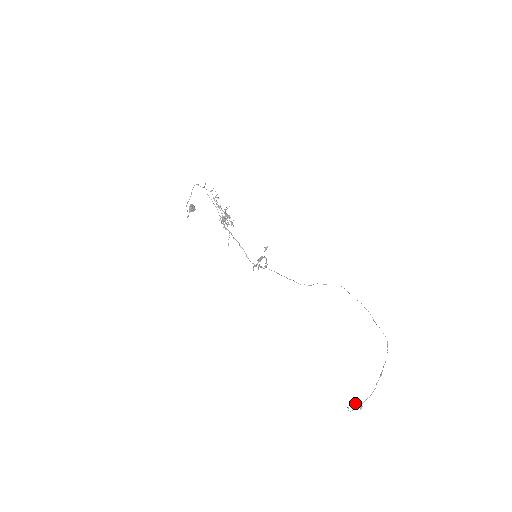
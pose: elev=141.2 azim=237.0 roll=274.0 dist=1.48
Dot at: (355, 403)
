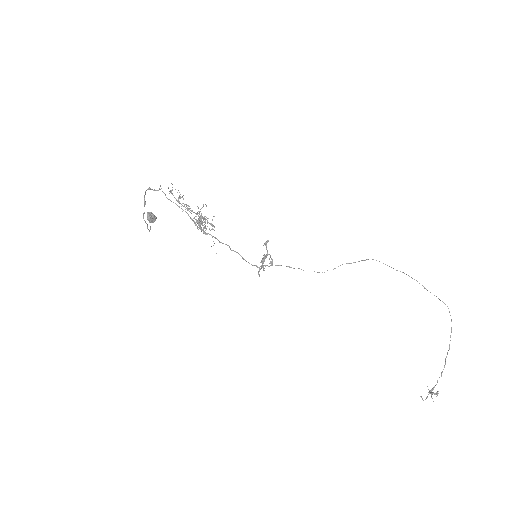
Dot at: occluded
